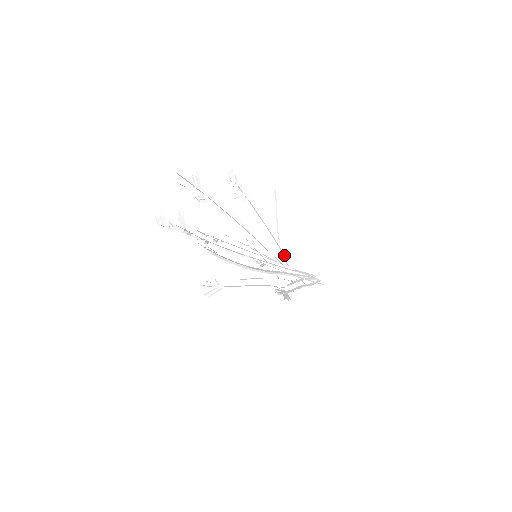
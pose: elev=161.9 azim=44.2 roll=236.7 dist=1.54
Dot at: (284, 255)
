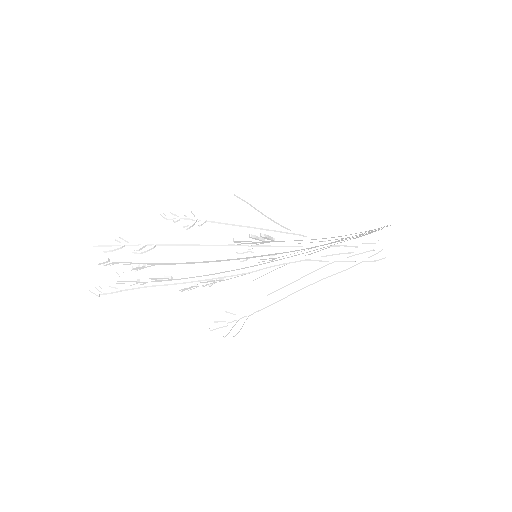
Dot at: occluded
